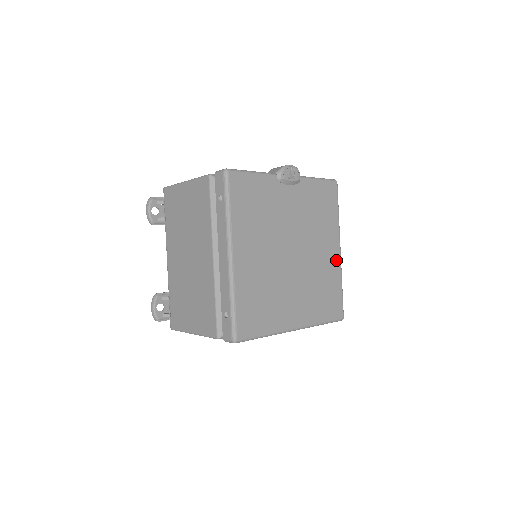
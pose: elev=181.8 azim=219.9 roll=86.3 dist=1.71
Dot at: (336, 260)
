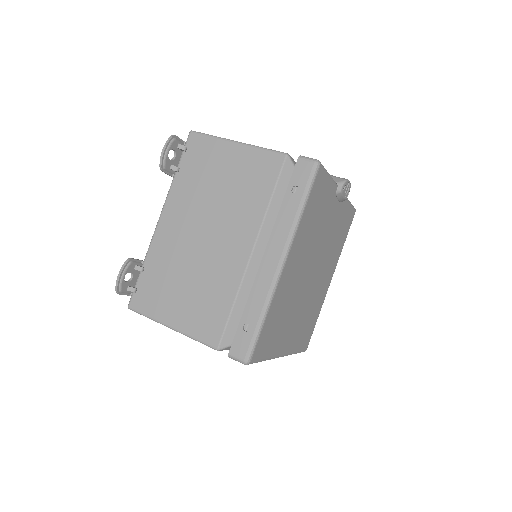
Dot at: (326, 290)
